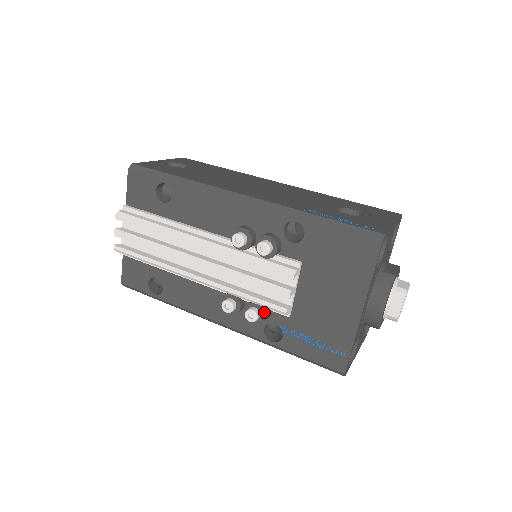
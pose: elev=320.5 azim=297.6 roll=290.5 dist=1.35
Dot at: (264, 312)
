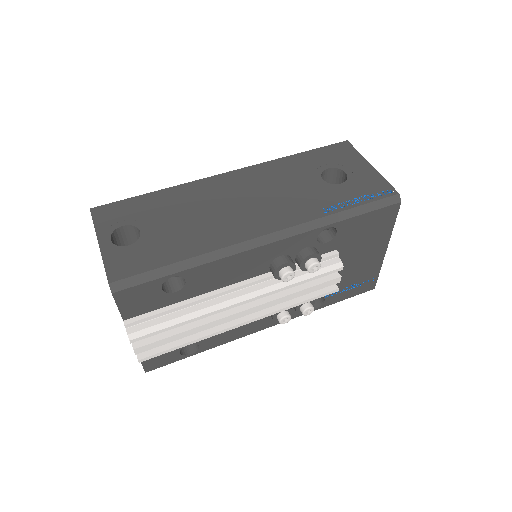
Dot at: occluded
